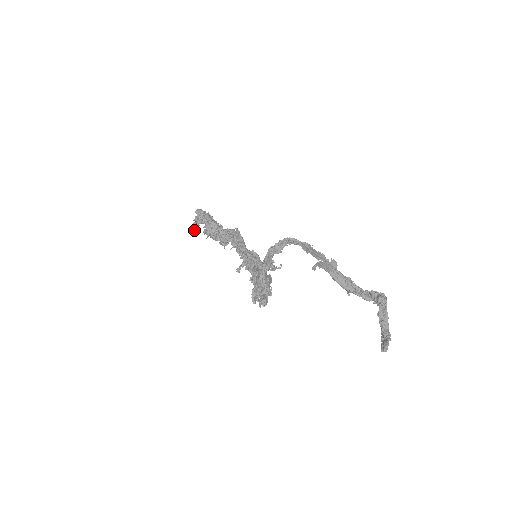
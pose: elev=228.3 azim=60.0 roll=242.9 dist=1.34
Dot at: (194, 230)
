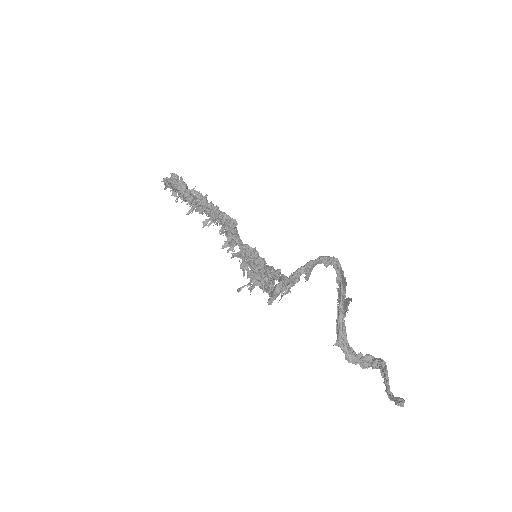
Dot at: (166, 187)
